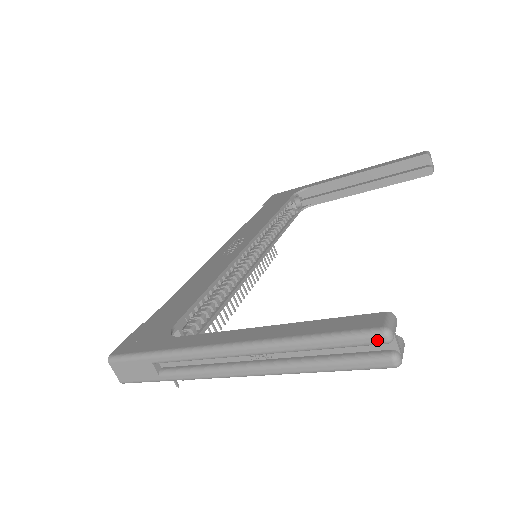
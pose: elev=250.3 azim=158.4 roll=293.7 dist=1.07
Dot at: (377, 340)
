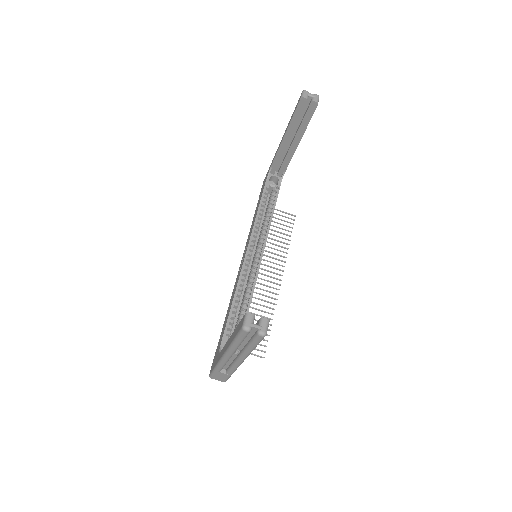
Dot at: (245, 333)
